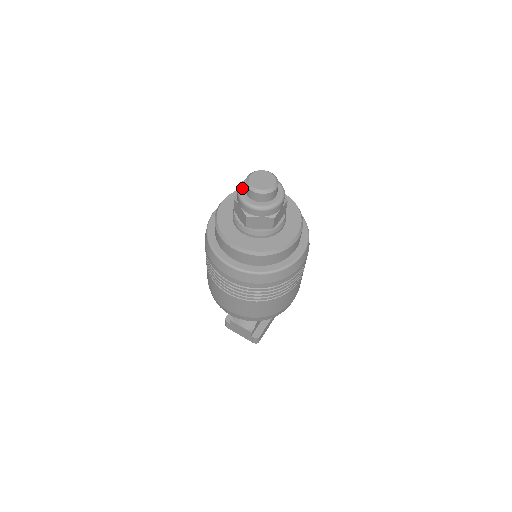
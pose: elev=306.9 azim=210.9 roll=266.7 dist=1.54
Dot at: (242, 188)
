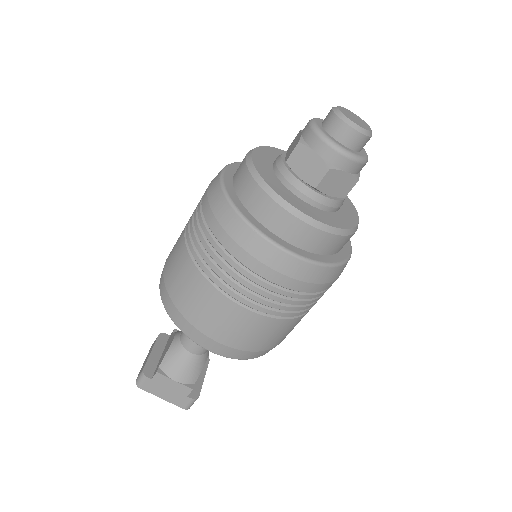
Dot at: (319, 126)
